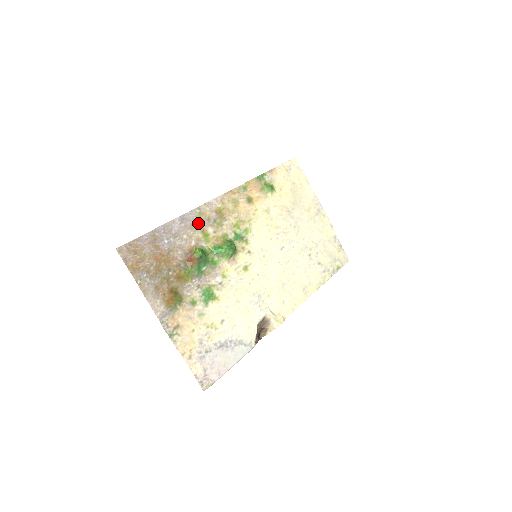
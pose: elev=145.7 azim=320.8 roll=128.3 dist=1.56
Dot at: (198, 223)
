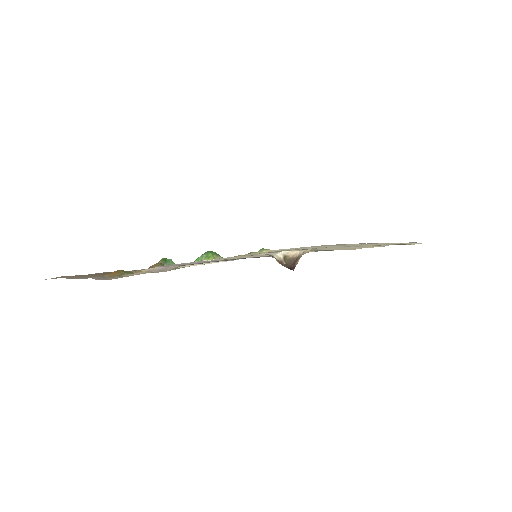
Dot at: occluded
